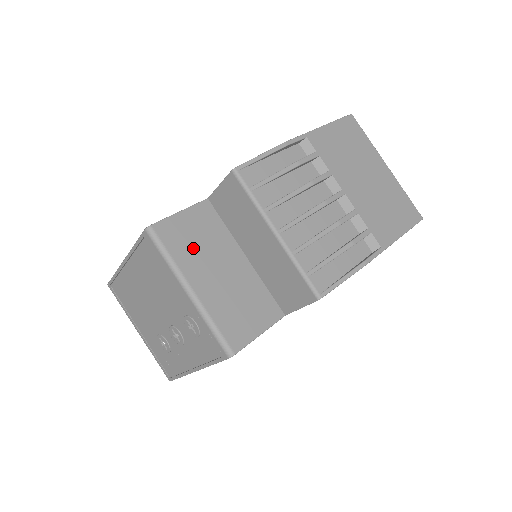
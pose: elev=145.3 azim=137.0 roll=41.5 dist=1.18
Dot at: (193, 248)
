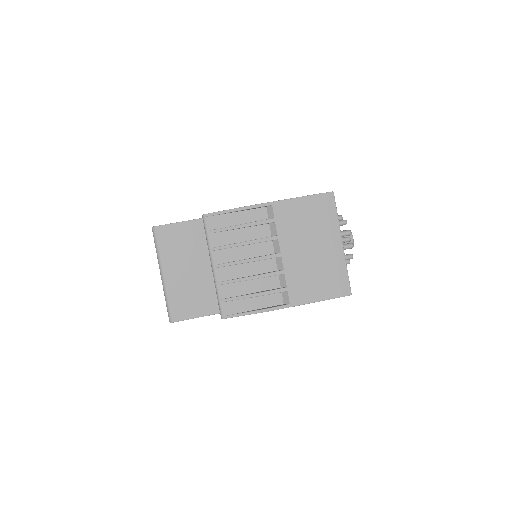
Dot at: (176, 249)
